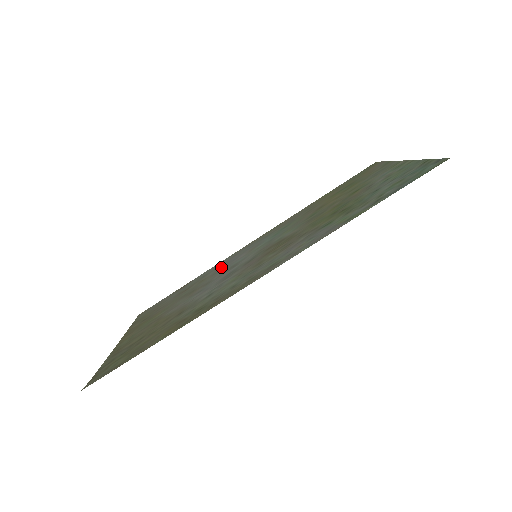
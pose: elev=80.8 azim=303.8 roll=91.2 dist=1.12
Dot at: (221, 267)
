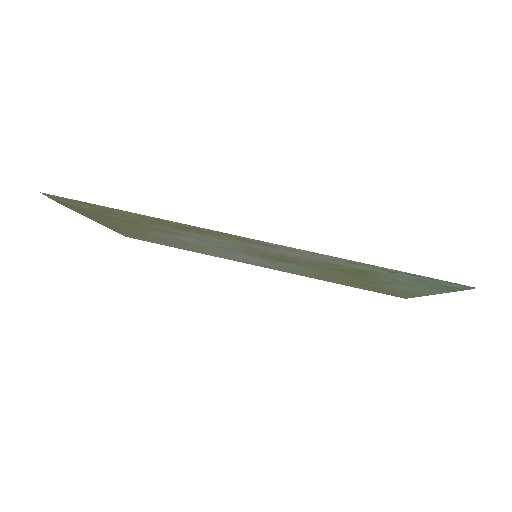
Dot at: (220, 254)
